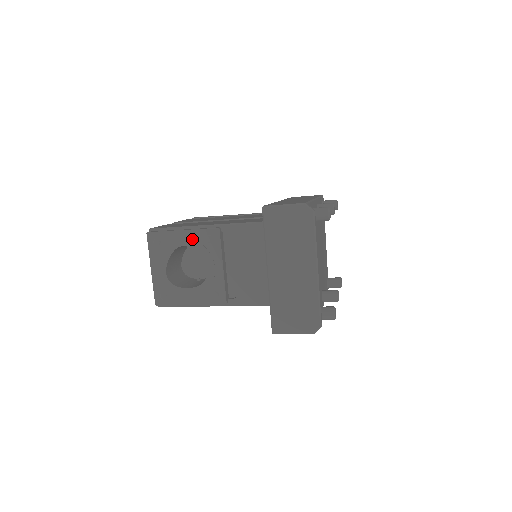
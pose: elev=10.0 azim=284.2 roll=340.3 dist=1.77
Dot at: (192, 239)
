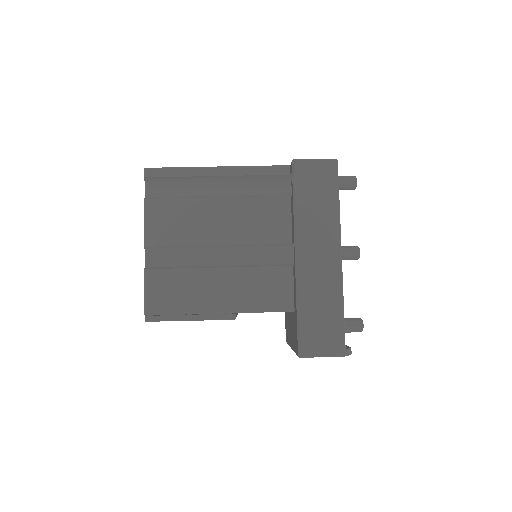
Dot at: (203, 320)
